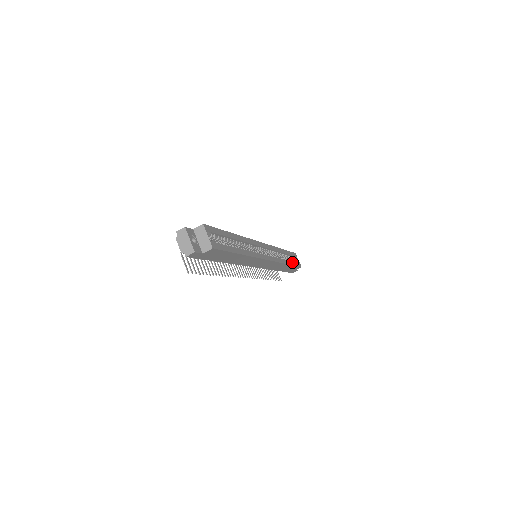
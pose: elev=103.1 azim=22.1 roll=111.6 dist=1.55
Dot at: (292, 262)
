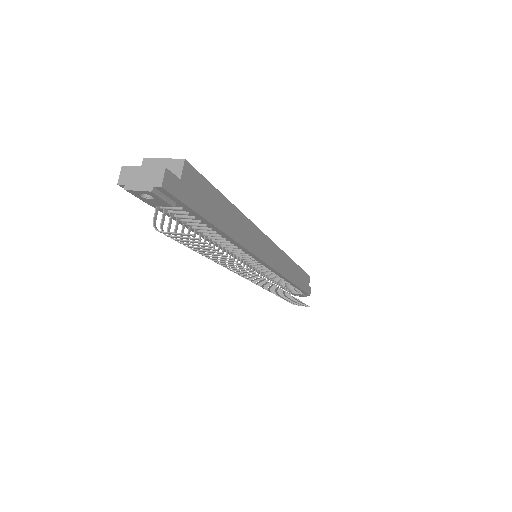
Dot at: occluded
